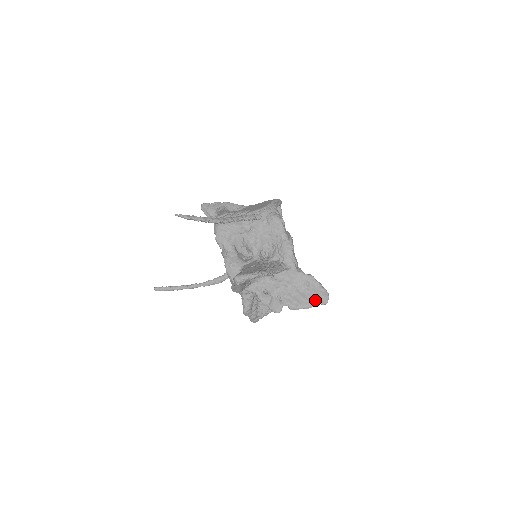
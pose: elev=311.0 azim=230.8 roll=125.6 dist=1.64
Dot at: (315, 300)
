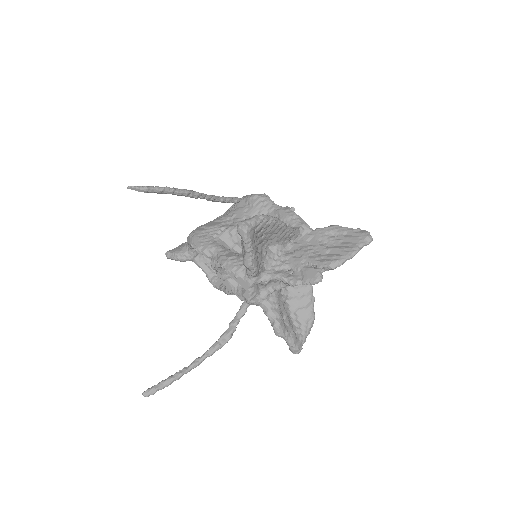
Dot at: (355, 243)
